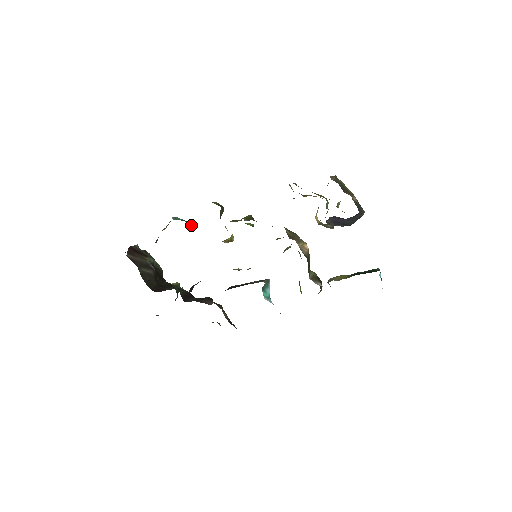
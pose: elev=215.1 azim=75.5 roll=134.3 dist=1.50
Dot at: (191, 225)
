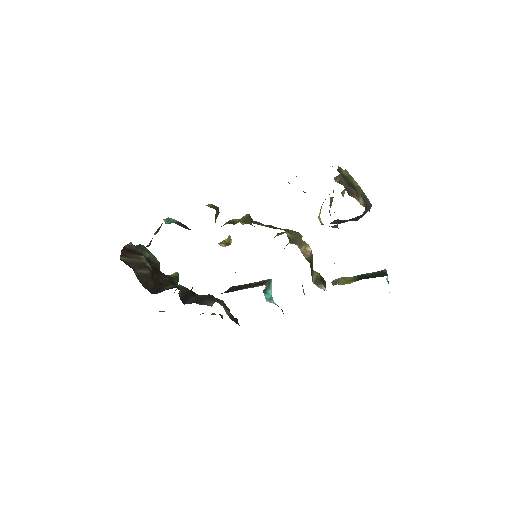
Dot at: (185, 228)
